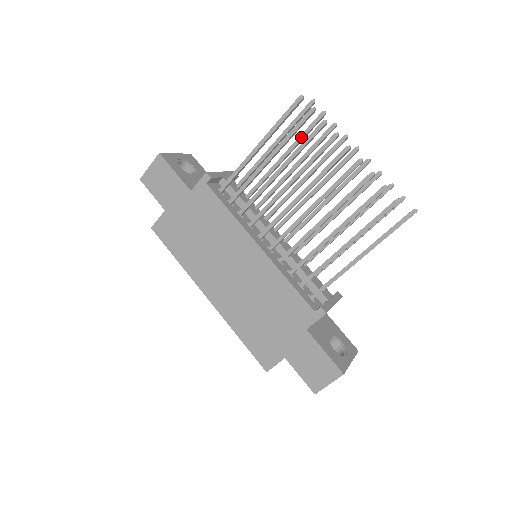
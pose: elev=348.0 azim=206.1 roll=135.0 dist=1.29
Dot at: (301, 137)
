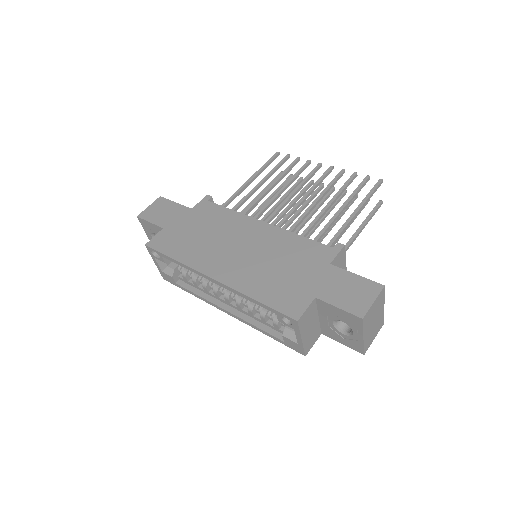
Dot at: (278, 189)
